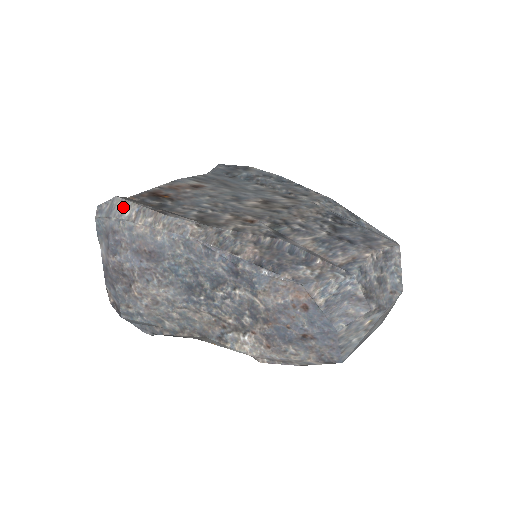
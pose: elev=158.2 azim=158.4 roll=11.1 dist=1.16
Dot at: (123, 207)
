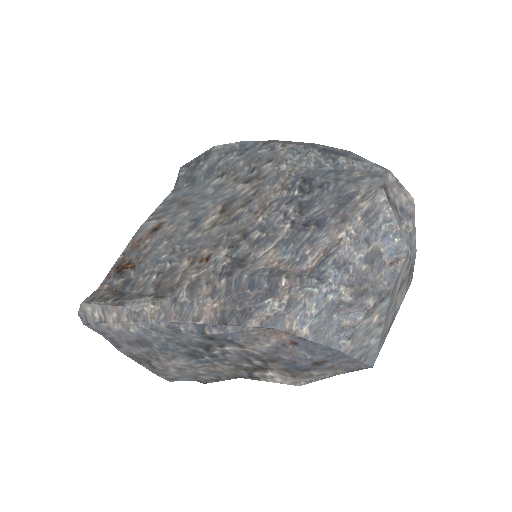
Dot at: (91, 311)
